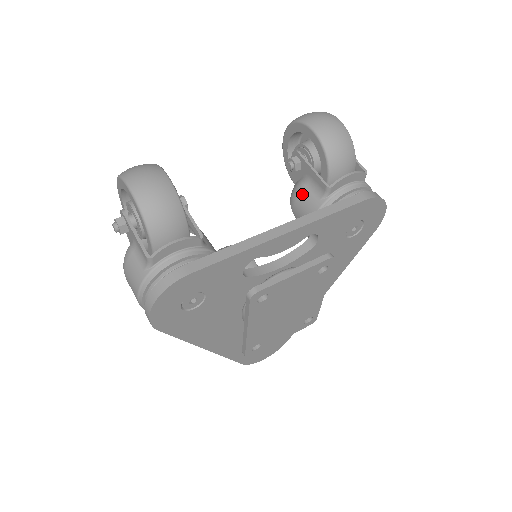
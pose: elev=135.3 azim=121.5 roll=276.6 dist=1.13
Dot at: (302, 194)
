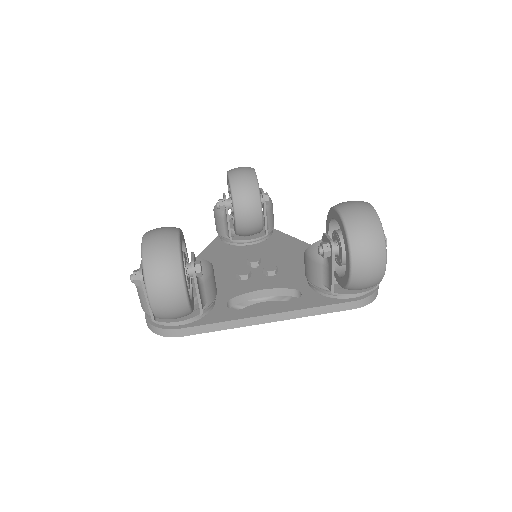
Dot at: (316, 265)
